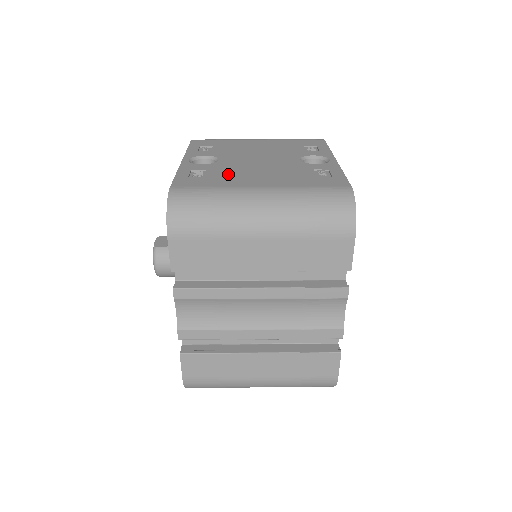
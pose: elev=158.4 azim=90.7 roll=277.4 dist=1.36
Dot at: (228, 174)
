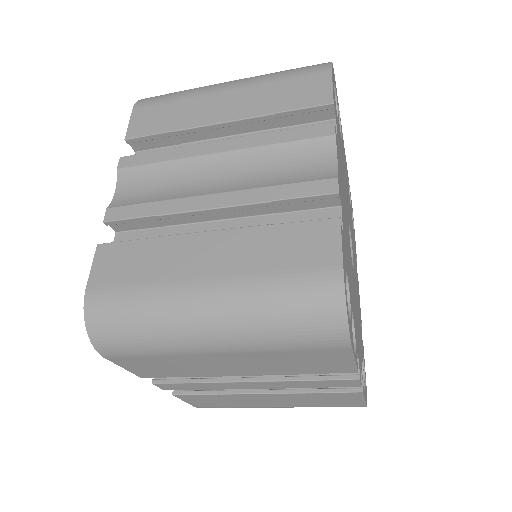
Dot at: occluded
